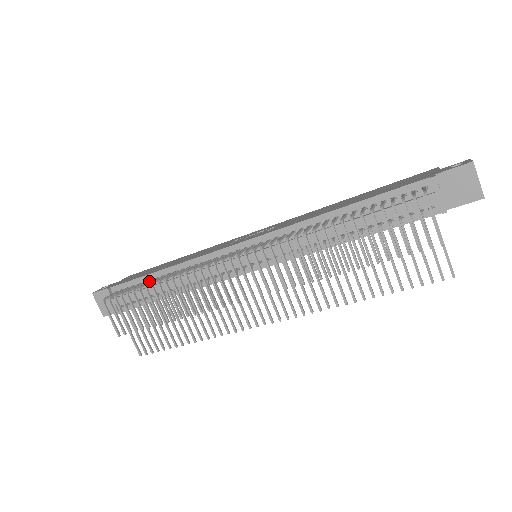
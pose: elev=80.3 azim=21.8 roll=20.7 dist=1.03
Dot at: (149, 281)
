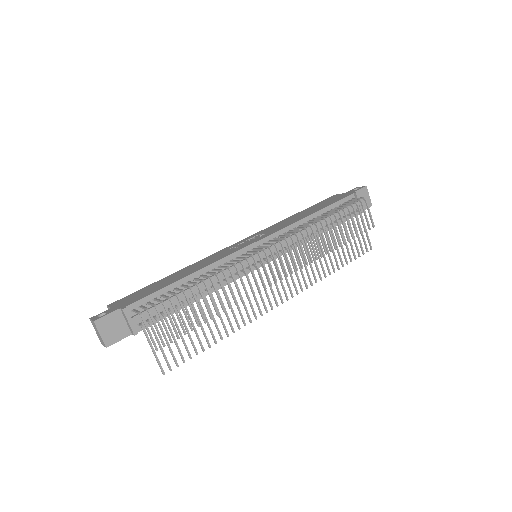
Dot at: (178, 288)
